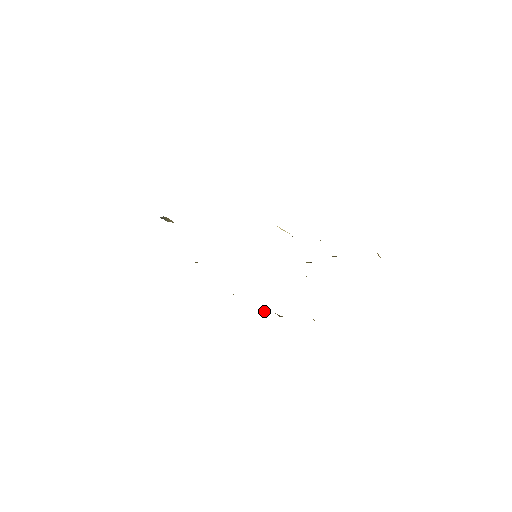
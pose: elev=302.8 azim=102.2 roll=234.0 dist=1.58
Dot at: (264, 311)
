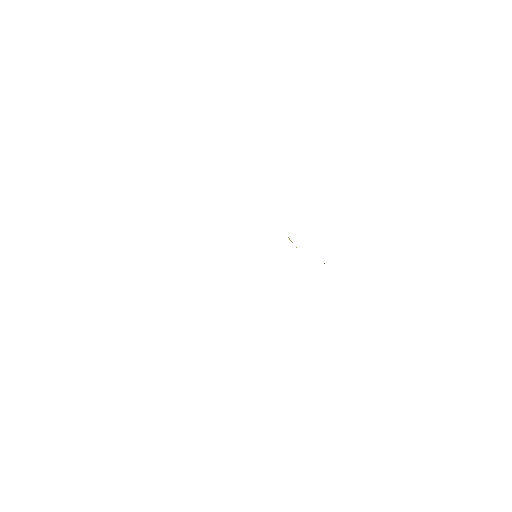
Dot at: occluded
